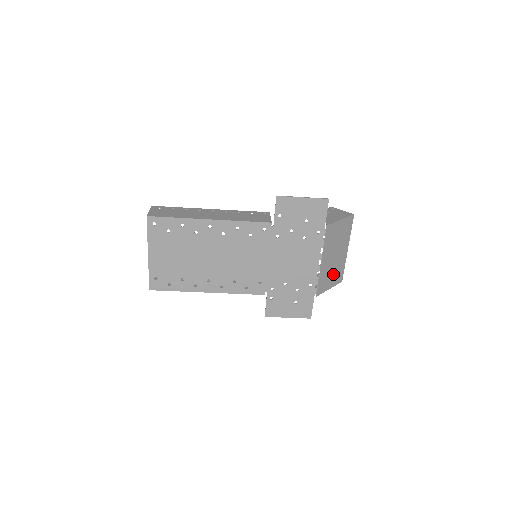
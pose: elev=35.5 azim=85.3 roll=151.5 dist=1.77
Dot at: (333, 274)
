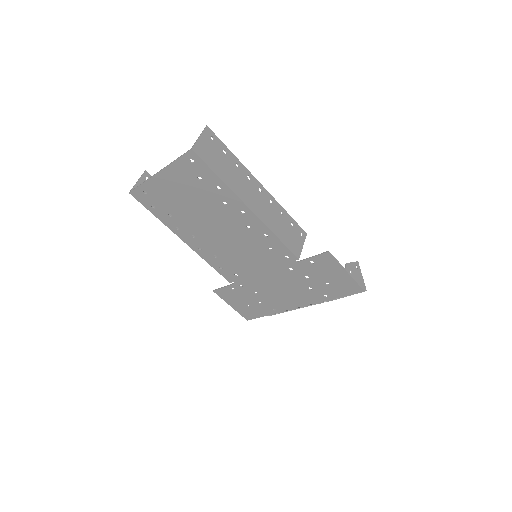
Dot at: occluded
